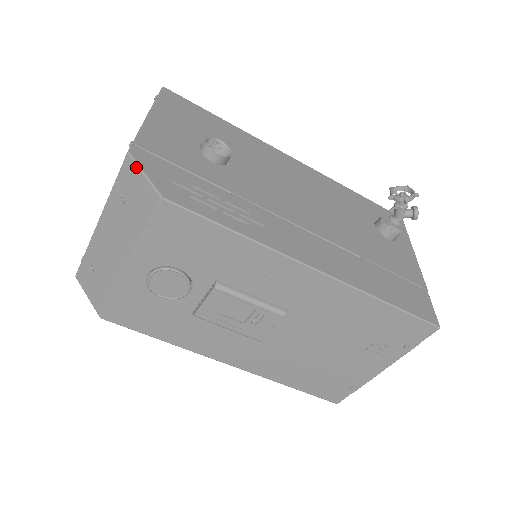
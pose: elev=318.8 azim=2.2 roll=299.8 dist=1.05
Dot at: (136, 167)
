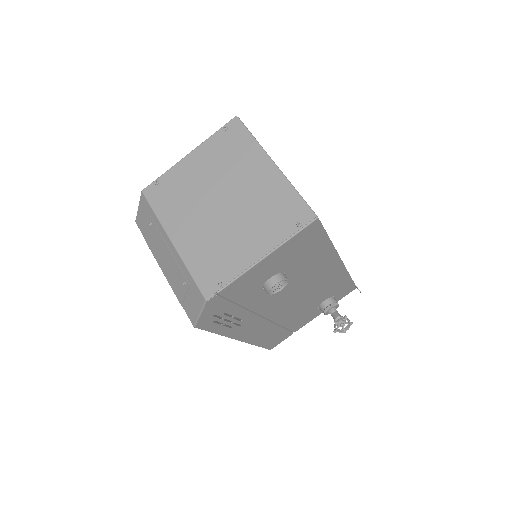
Dot at: (201, 307)
